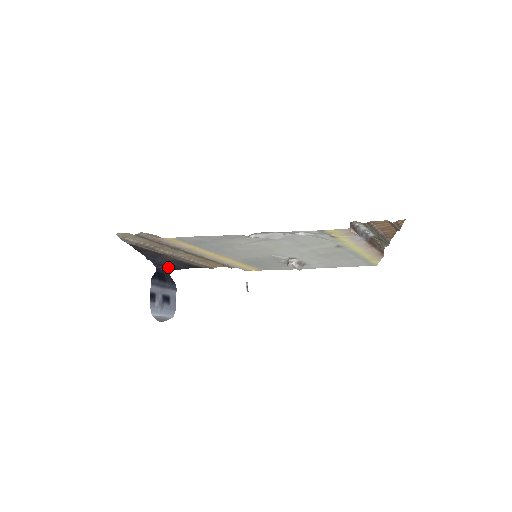
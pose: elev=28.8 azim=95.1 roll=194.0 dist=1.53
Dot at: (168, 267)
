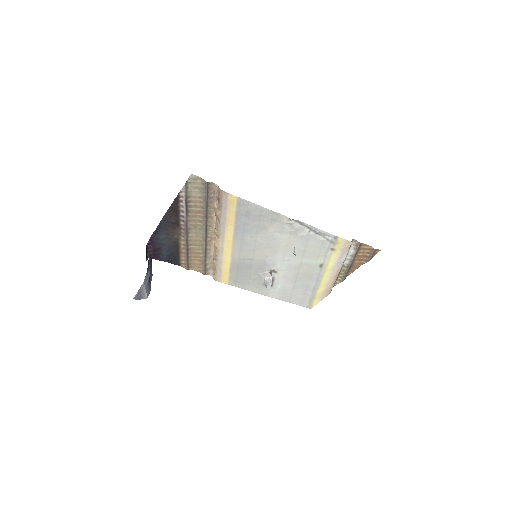
Dot at: (155, 250)
